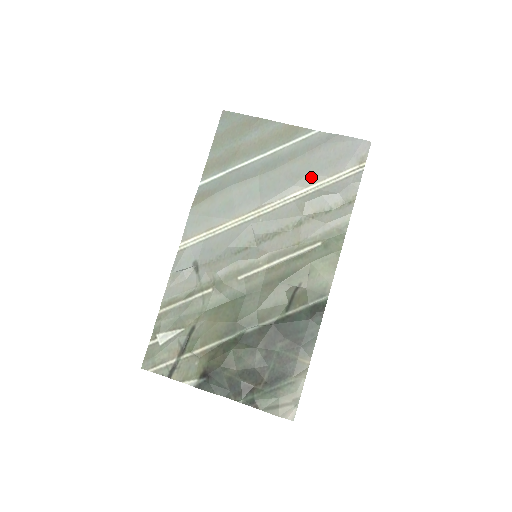
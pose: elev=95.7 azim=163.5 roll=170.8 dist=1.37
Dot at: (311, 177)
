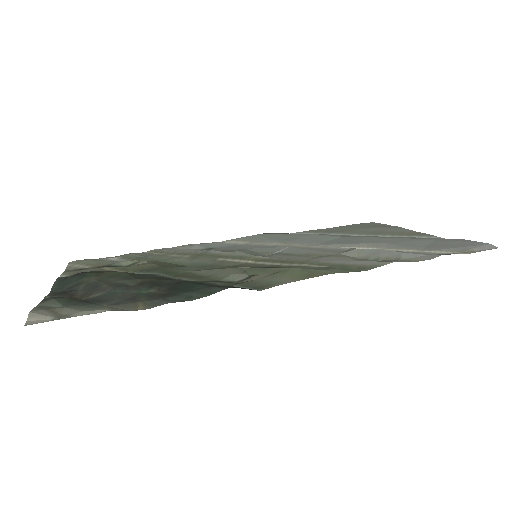
Dot at: (390, 245)
